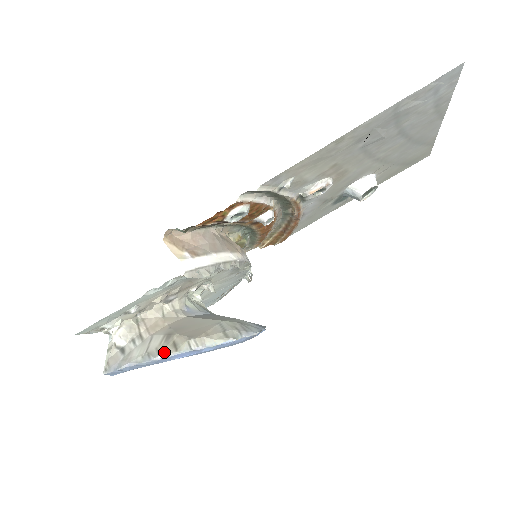
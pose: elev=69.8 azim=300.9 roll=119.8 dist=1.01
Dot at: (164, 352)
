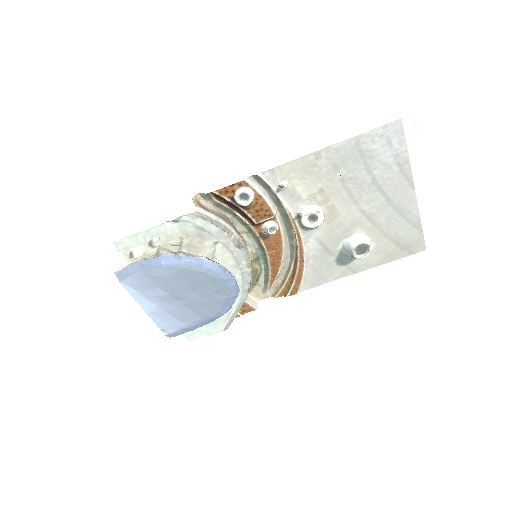
Dot at: occluded
